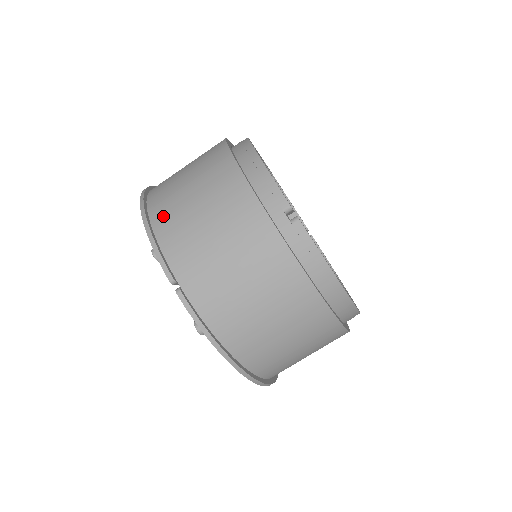
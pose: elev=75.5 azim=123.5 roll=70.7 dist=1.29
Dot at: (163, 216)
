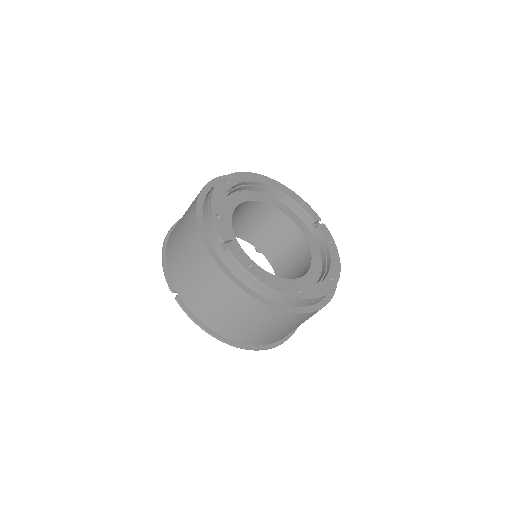
Dot at: (170, 248)
